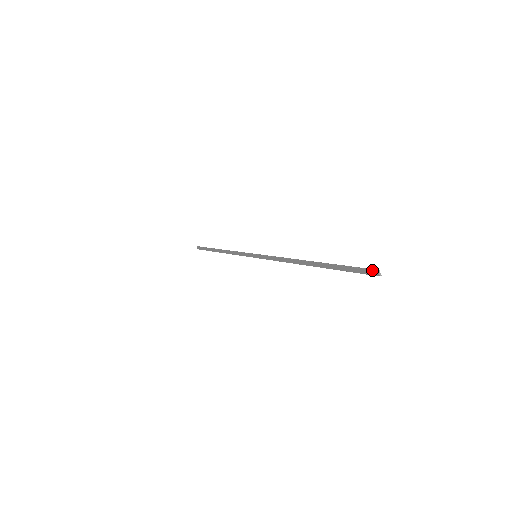
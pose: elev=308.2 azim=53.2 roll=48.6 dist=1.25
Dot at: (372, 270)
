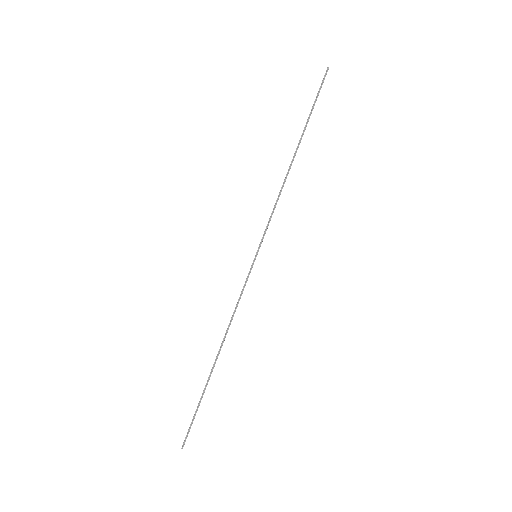
Dot at: (183, 443)
